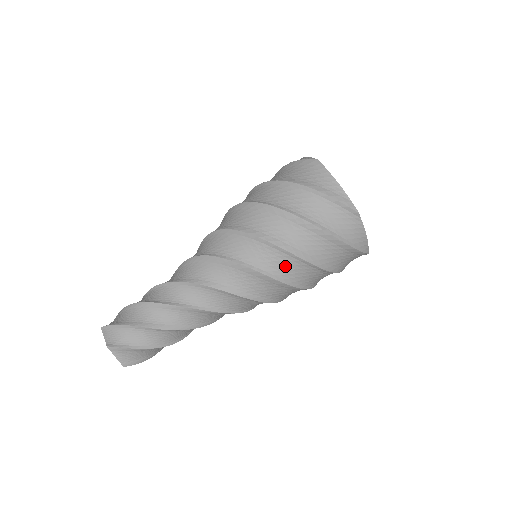
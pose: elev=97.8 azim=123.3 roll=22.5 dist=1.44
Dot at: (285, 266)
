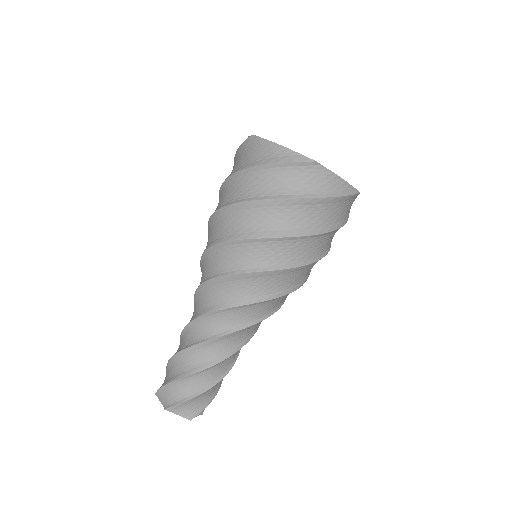
Dot at: (276, 253)
